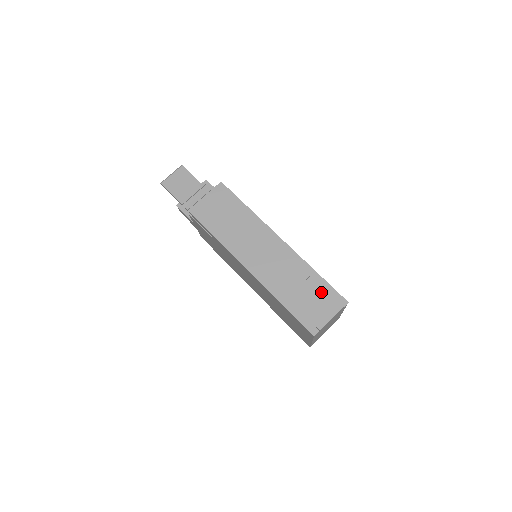
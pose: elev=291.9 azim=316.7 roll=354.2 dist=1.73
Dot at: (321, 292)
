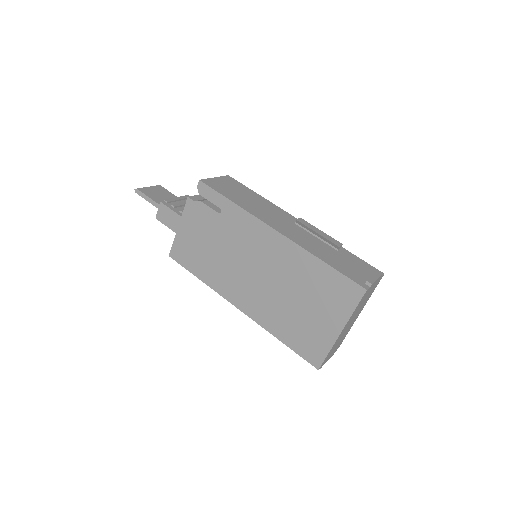
Dot at: (356, 261)
